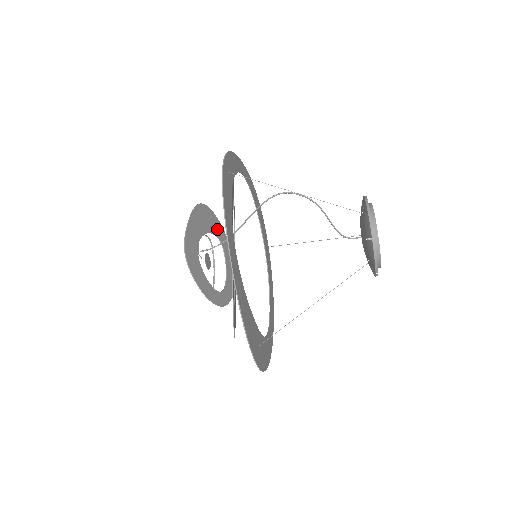
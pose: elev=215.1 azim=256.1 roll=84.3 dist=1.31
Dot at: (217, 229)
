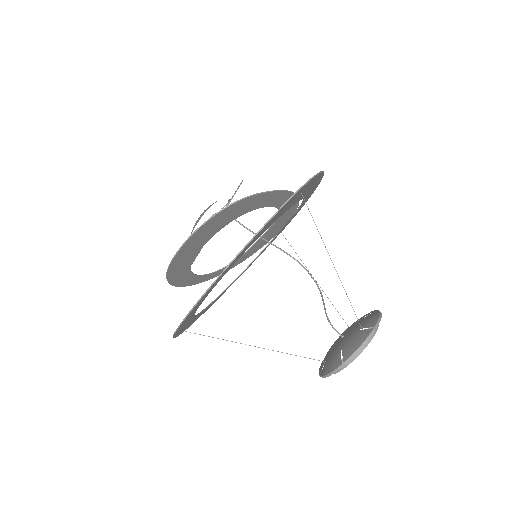
Dot at: occluded
